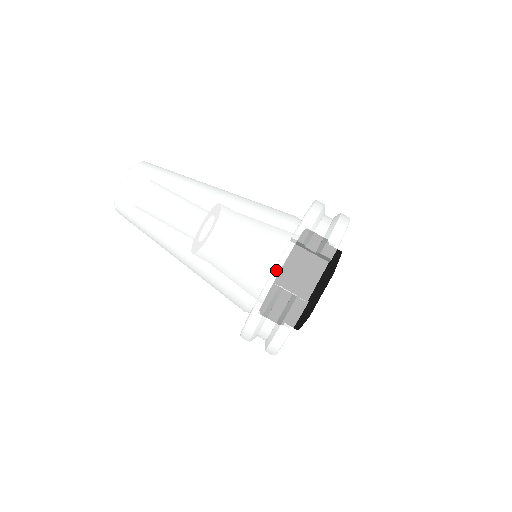
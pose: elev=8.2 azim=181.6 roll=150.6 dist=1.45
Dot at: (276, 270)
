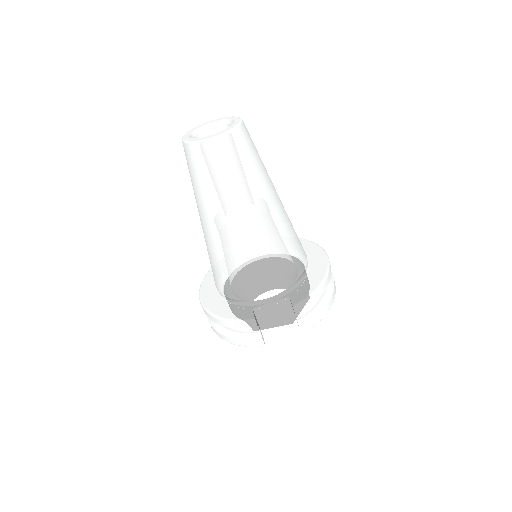
Dot at: (263, 306)
